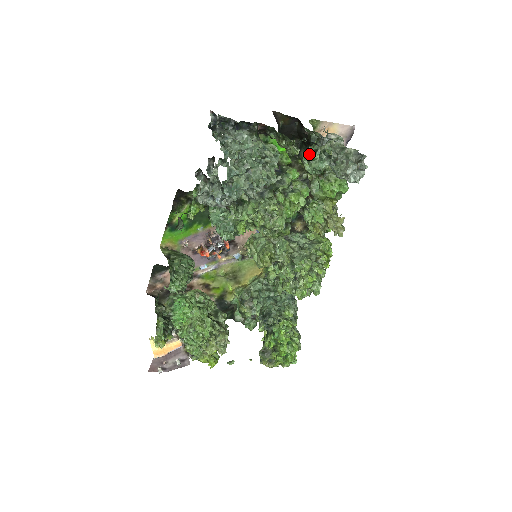
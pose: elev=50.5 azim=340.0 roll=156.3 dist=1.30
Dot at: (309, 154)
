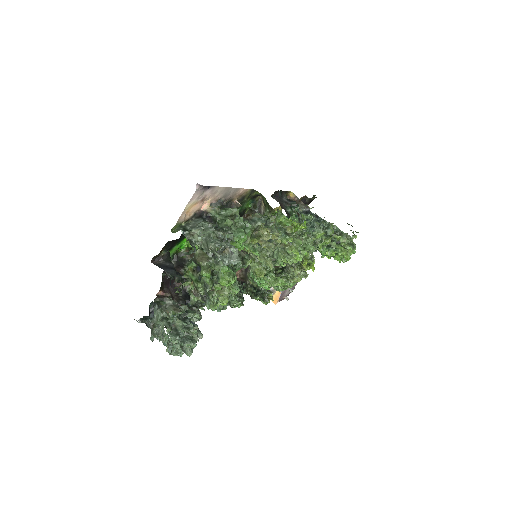
Dot at: occluded
